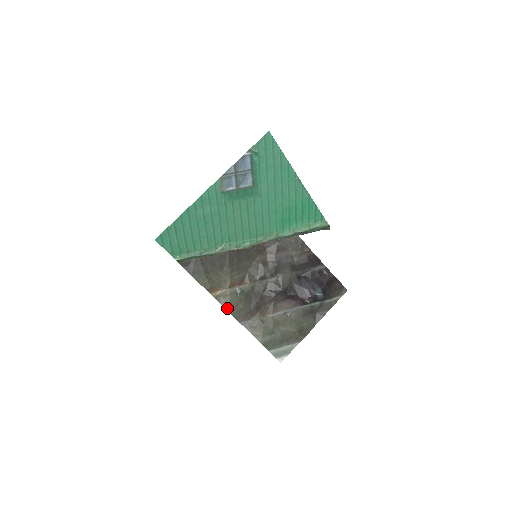
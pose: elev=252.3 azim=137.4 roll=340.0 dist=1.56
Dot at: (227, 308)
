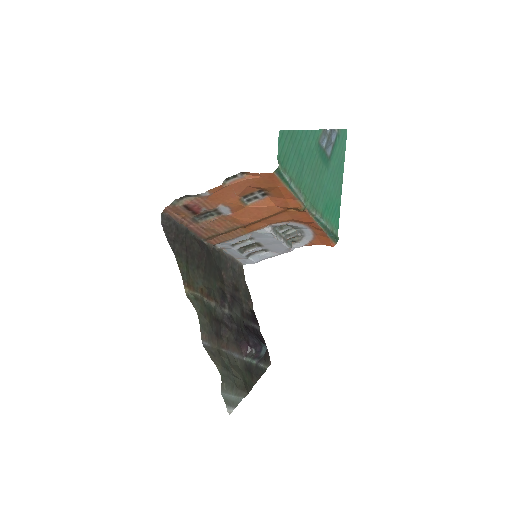
Dot at: (198, 312)
